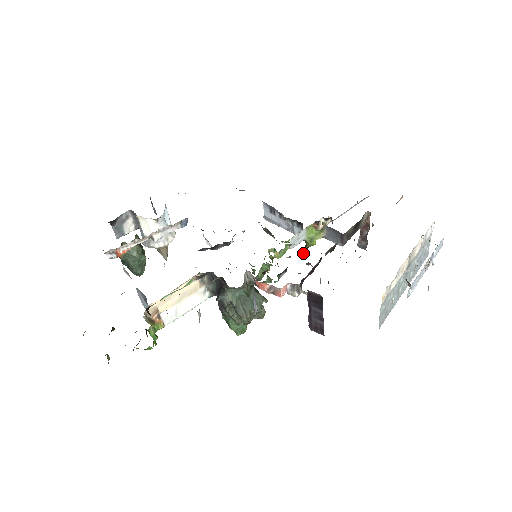
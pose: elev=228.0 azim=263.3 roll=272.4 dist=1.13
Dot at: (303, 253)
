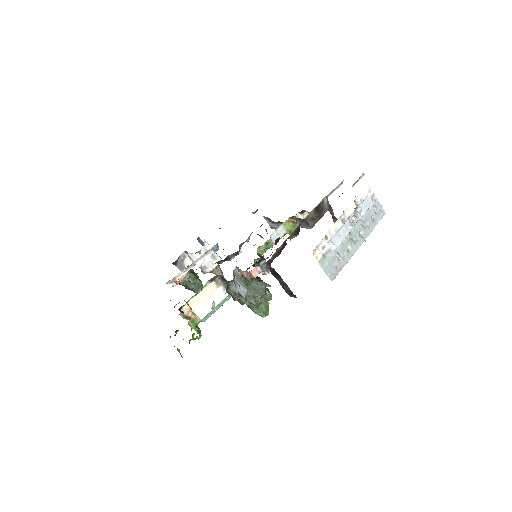
Dot at: occluded
